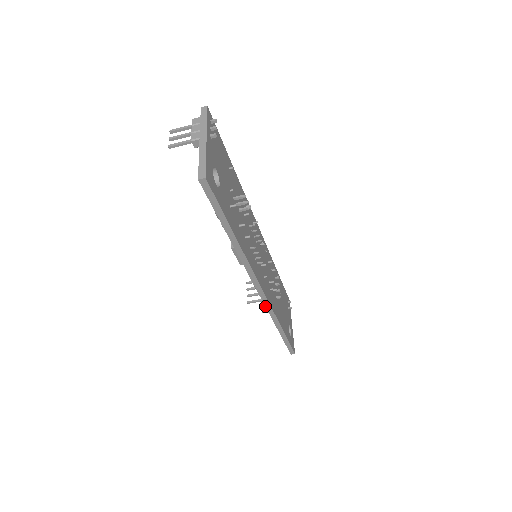
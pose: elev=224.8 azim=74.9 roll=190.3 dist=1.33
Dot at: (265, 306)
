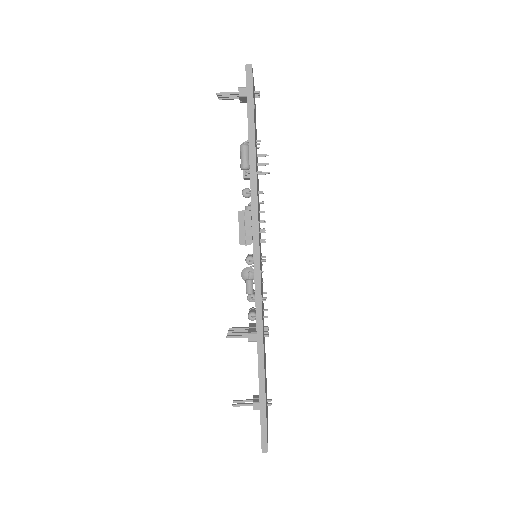
Dot at: (255, 300)
